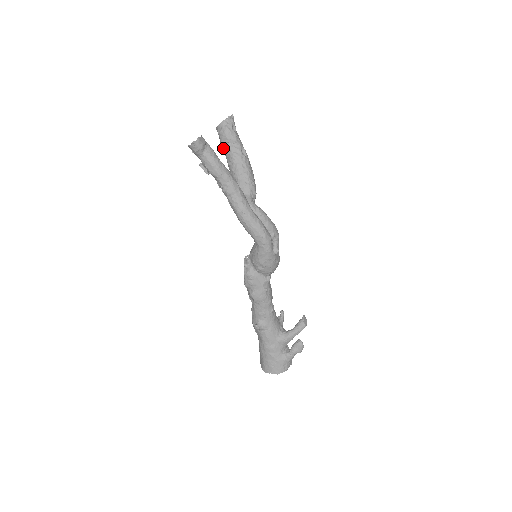
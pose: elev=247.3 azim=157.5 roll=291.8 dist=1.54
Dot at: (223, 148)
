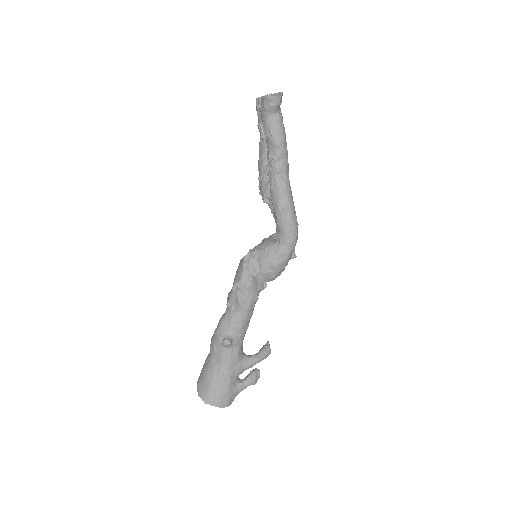
Dot at: occluded
